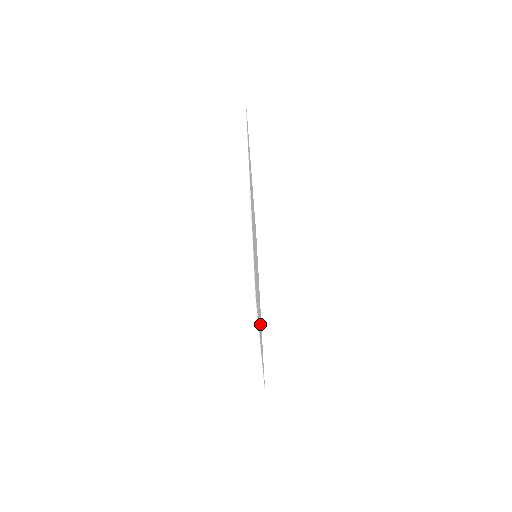
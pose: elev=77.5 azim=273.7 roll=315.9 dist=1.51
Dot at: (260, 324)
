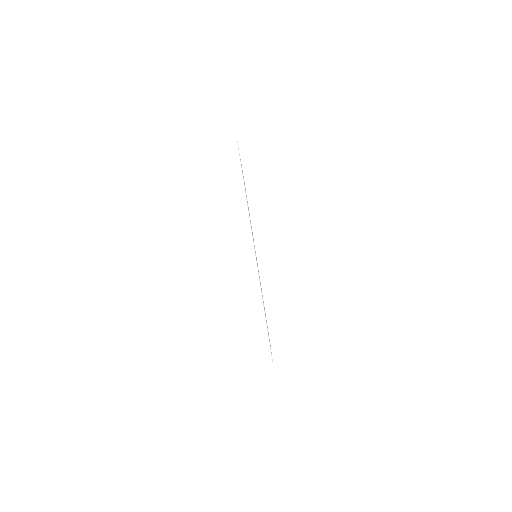
Dot at: occluded
